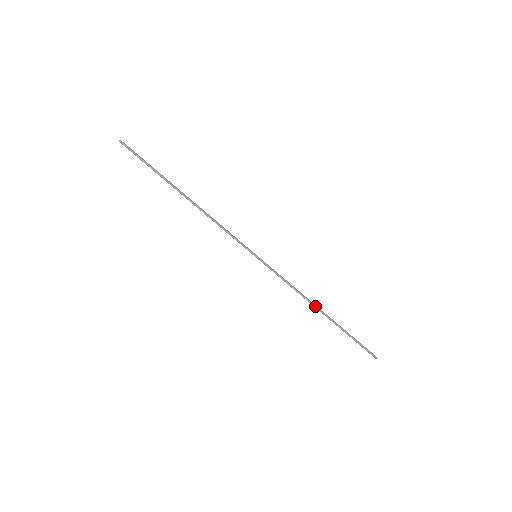
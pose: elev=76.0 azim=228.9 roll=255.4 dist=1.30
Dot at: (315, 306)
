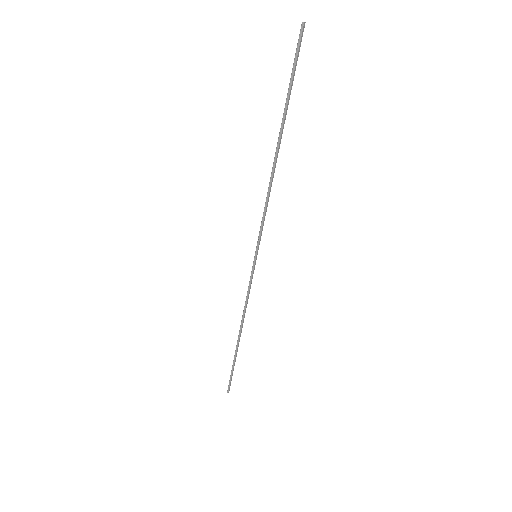
Dot at: (241, 329)
